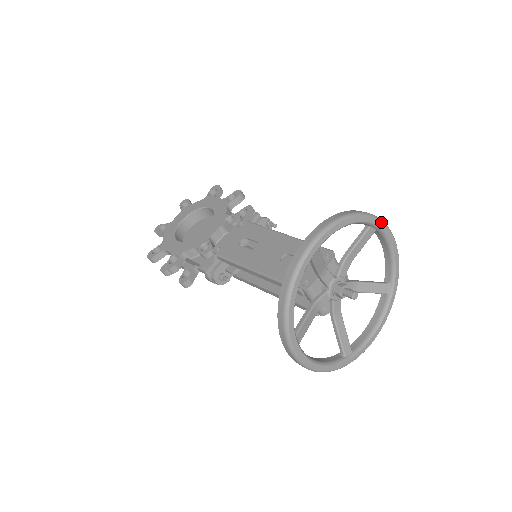
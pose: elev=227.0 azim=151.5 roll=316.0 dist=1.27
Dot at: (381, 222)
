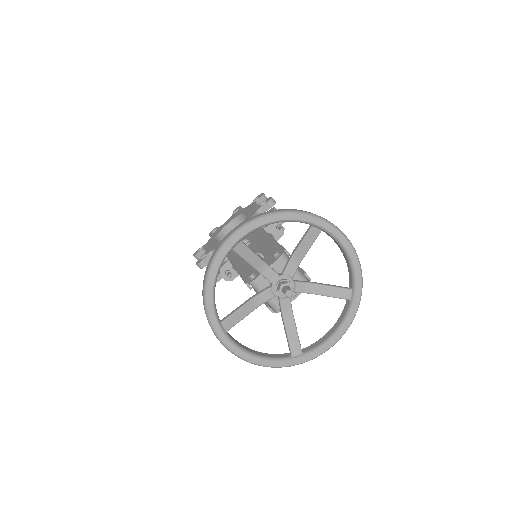
Dot at: (324, 222)
